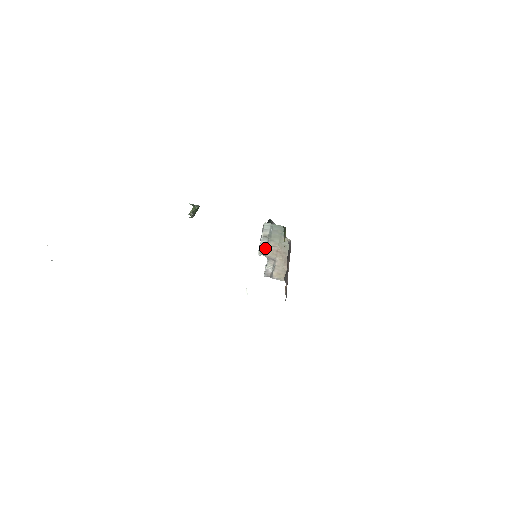
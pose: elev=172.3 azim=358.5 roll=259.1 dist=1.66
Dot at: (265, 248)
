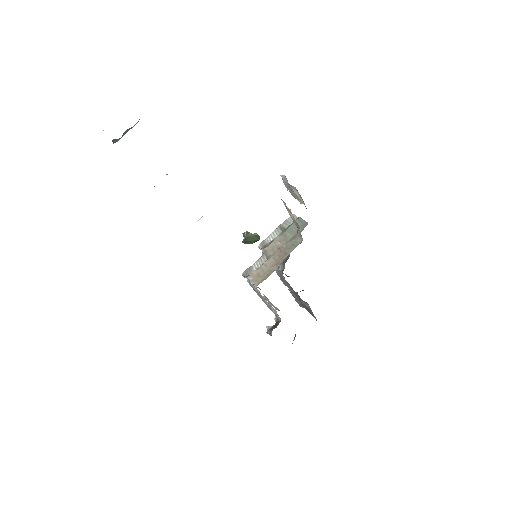
Dot at: (270, 241)
